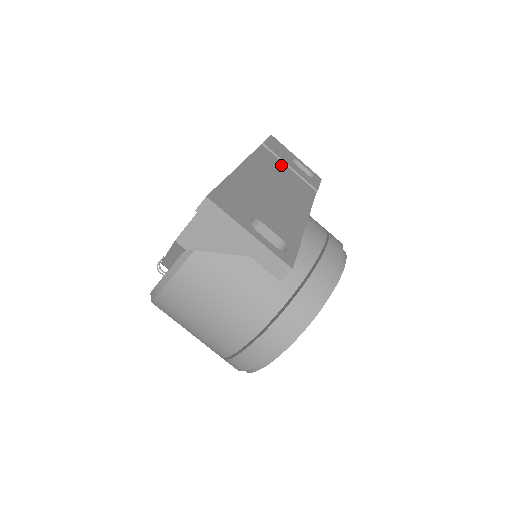
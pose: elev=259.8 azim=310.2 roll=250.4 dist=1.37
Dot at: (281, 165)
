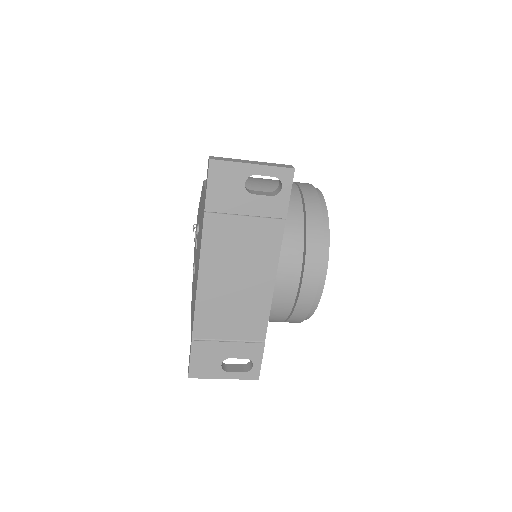
Dot at: (234, 226)
